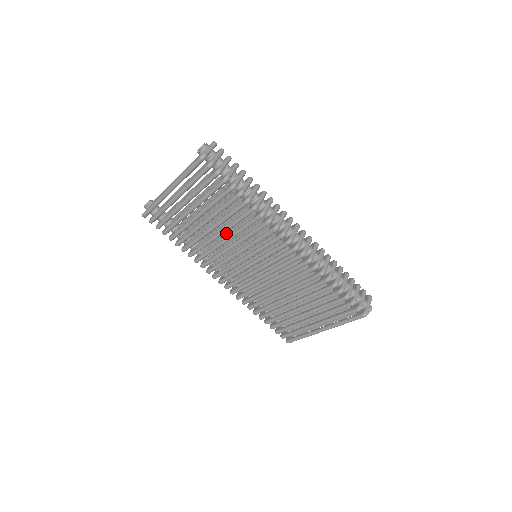
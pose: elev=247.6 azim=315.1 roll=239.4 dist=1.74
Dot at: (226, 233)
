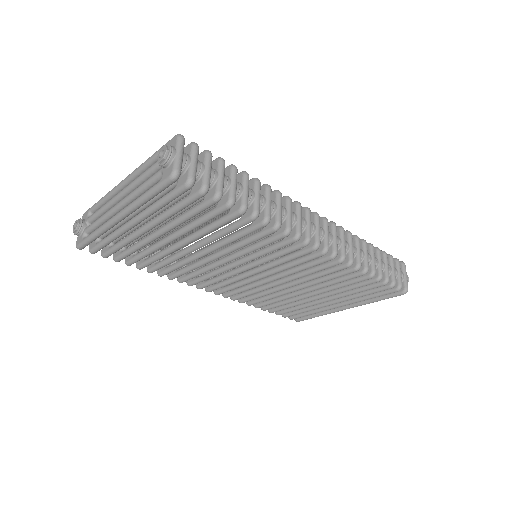
Dot at: occluded
